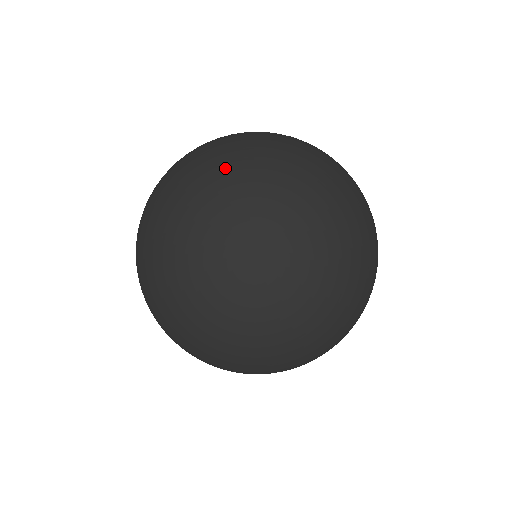
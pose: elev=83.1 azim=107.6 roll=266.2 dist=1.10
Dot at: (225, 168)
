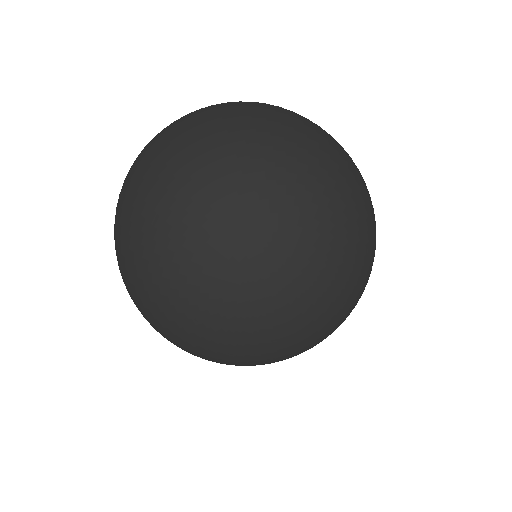
Dot at: (243, 180)
